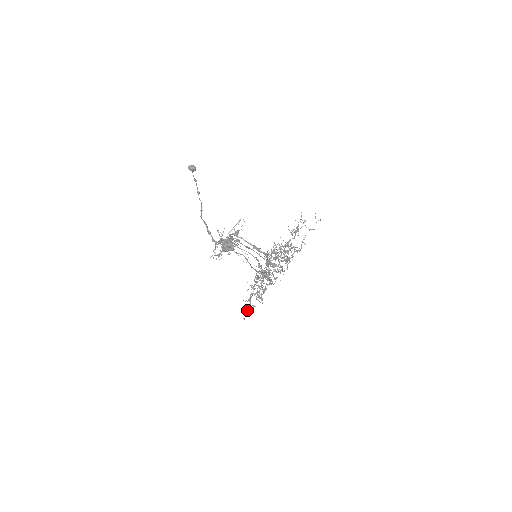
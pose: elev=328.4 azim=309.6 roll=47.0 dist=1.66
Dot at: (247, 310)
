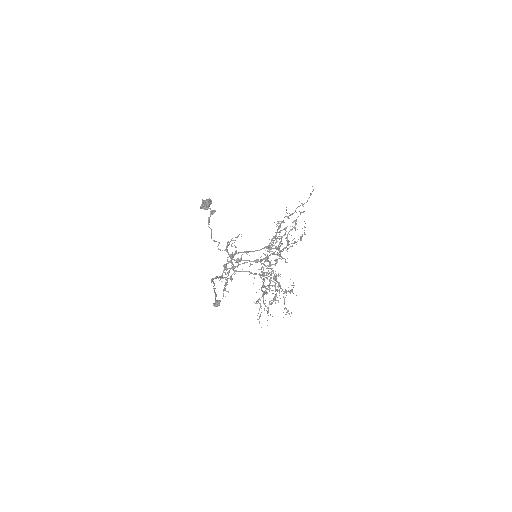
Dot at: (260, 315)
